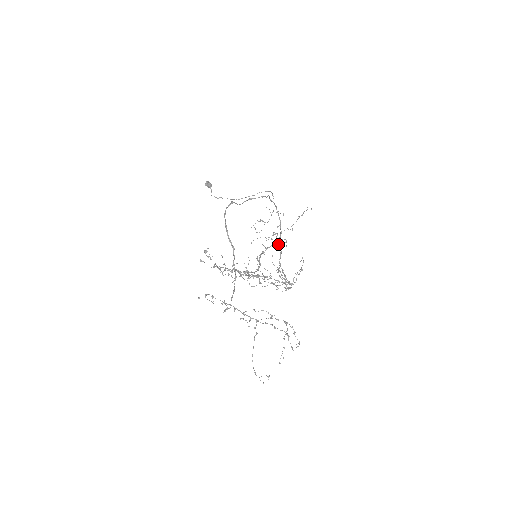
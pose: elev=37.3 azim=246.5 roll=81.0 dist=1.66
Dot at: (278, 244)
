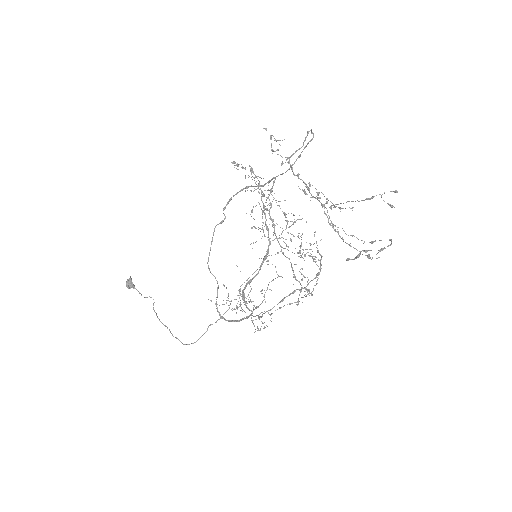
Dot at: (254, 309)
